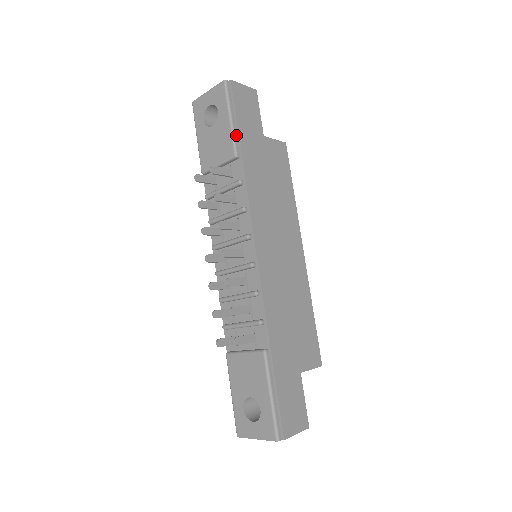
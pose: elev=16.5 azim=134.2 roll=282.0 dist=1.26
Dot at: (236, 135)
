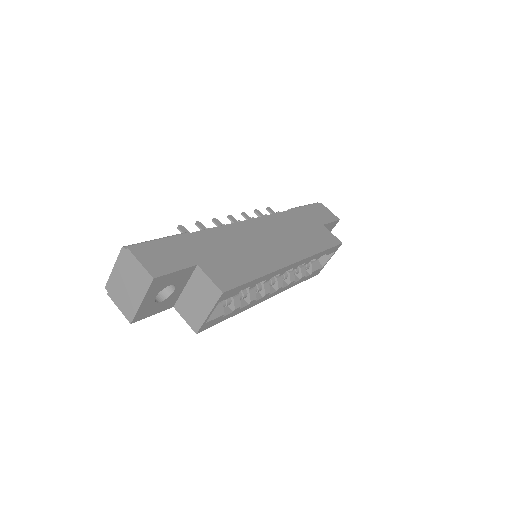
Dot at: (299, 208)
